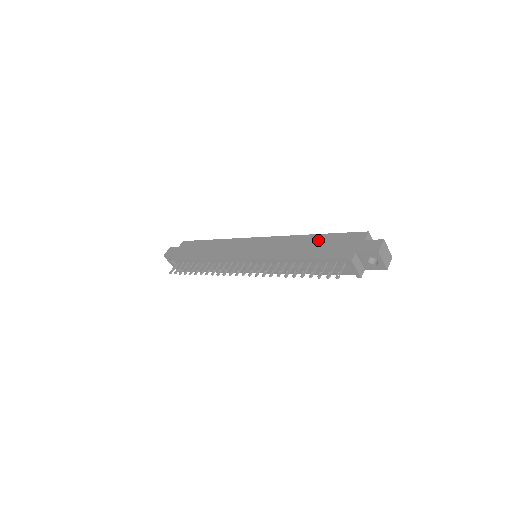
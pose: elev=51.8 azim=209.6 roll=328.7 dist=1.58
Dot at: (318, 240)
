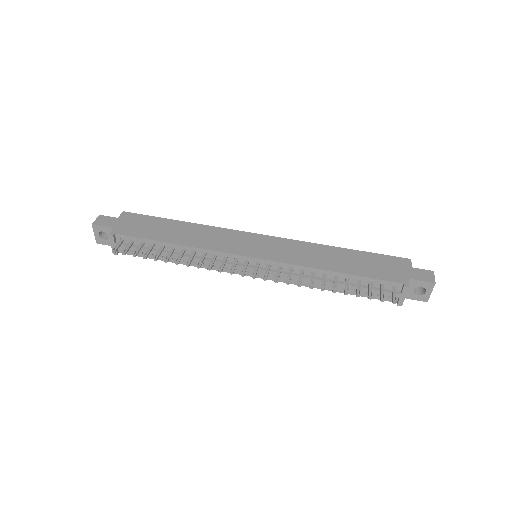
Dot at: (352, 255)
